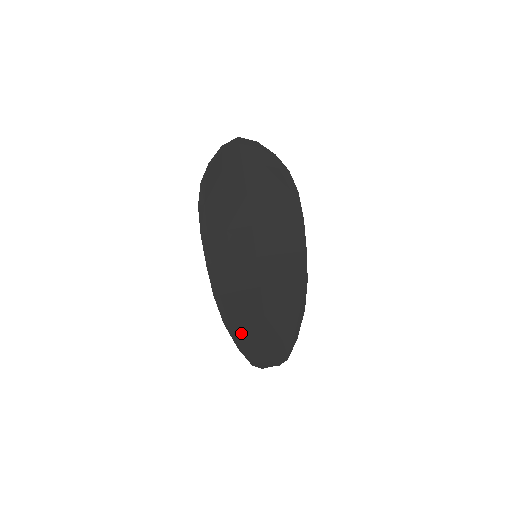
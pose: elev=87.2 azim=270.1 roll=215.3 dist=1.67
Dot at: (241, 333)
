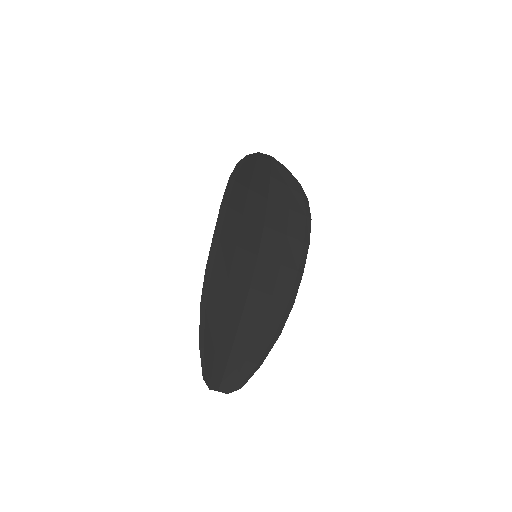
Dot at: (210, 329)
